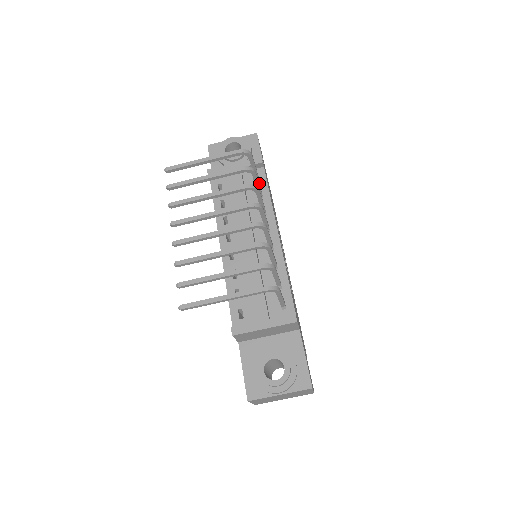
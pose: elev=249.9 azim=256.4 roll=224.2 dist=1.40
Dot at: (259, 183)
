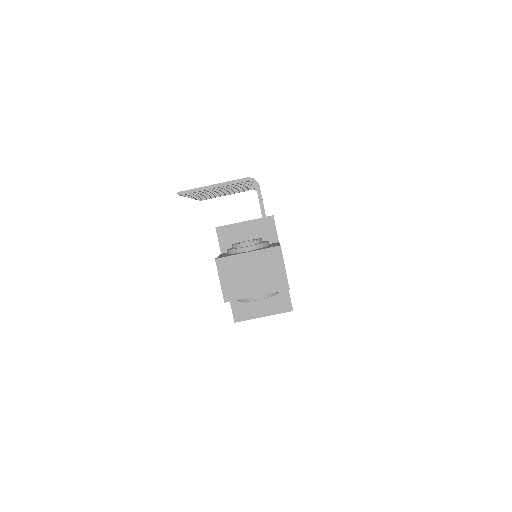
Dot at: occluded
